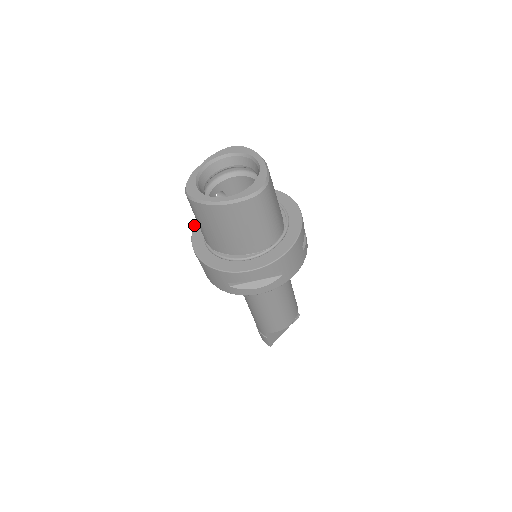
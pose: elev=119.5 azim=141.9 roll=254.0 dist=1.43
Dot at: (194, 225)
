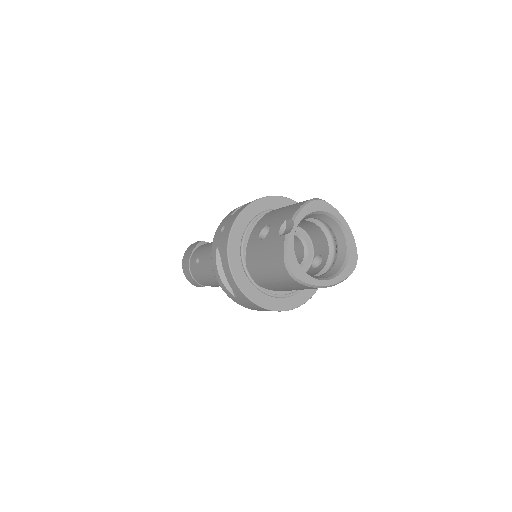
Dot at: (228, 253)
